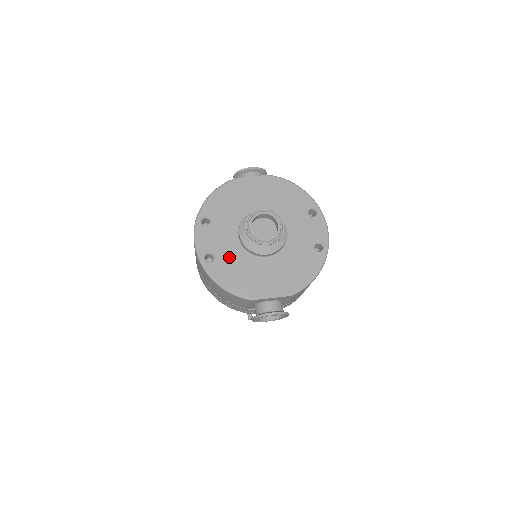
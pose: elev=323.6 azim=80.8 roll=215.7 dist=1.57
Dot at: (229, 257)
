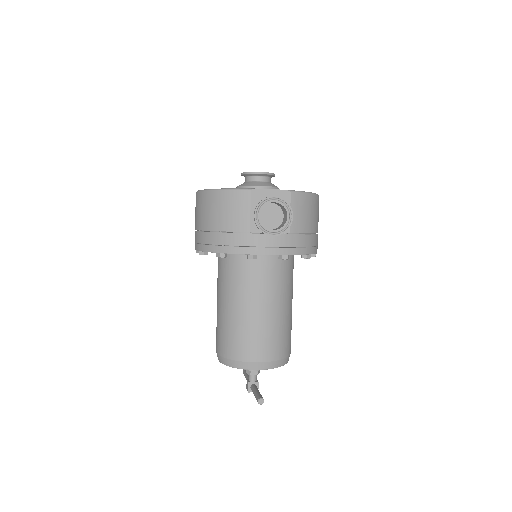
Dot at: occluded
